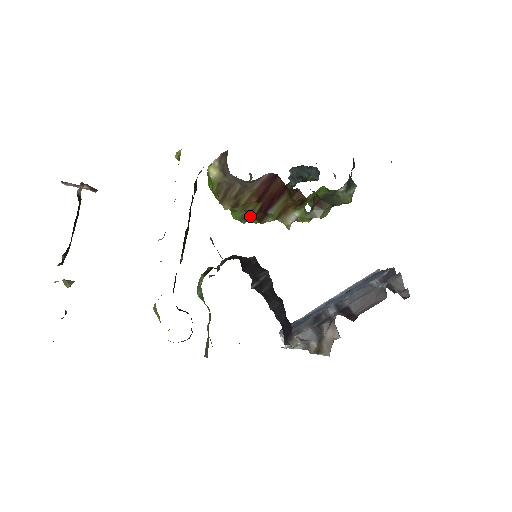
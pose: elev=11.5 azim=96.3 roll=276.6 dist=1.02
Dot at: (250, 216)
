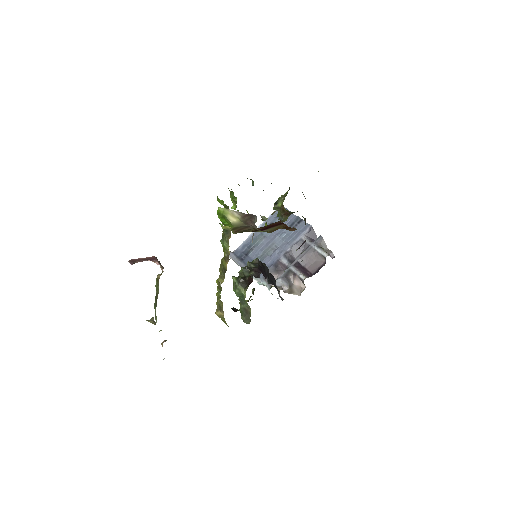
Dot at: occluded
